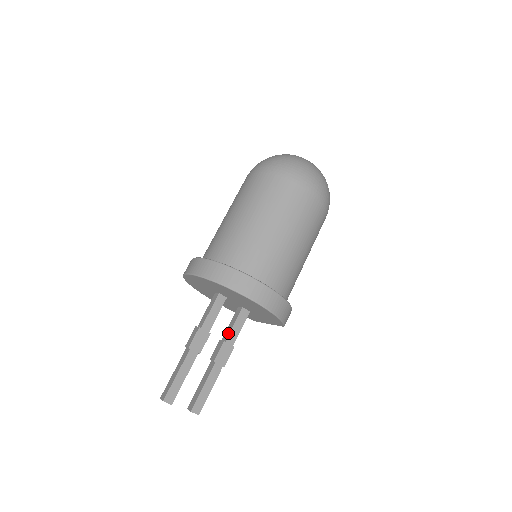
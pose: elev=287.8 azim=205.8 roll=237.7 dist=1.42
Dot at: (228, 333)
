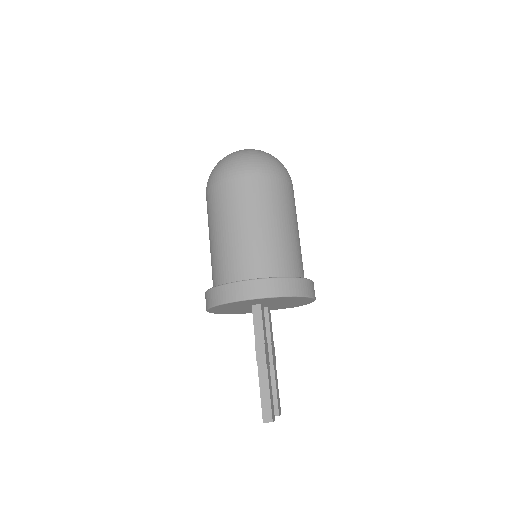
Dot at: (269, 335)
